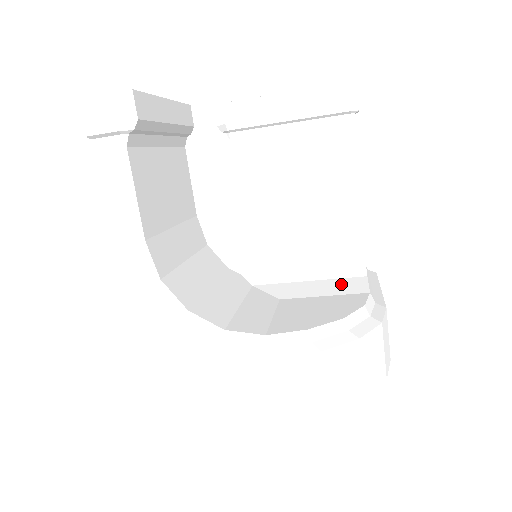
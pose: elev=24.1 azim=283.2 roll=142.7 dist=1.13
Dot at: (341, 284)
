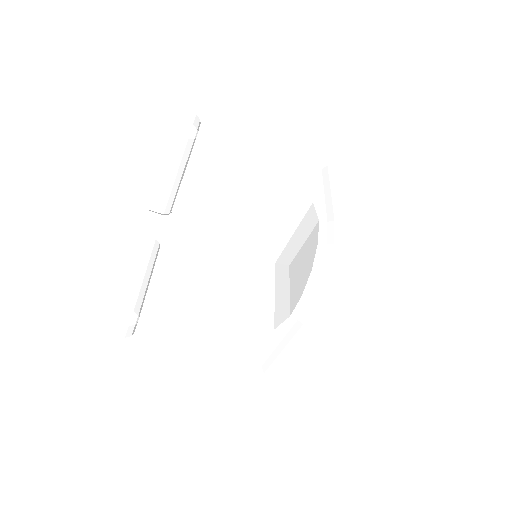
Dot at: (305, 224)
